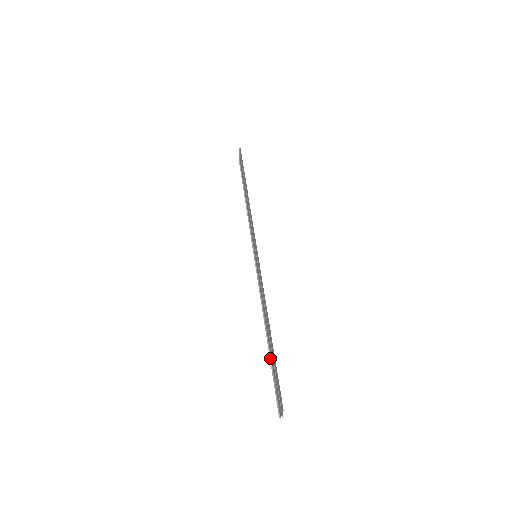
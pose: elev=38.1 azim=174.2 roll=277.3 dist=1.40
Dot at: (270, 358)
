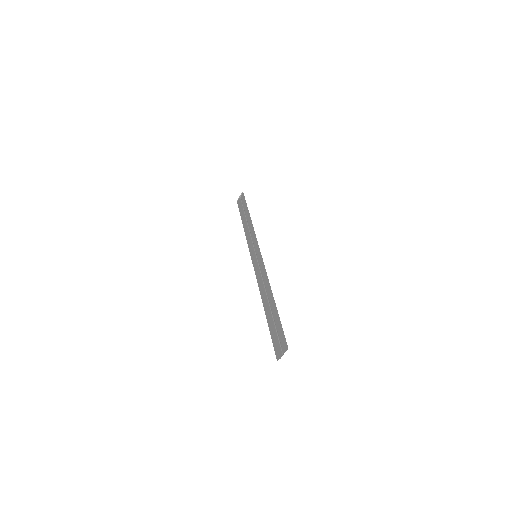
Dot at: (267, 321)
